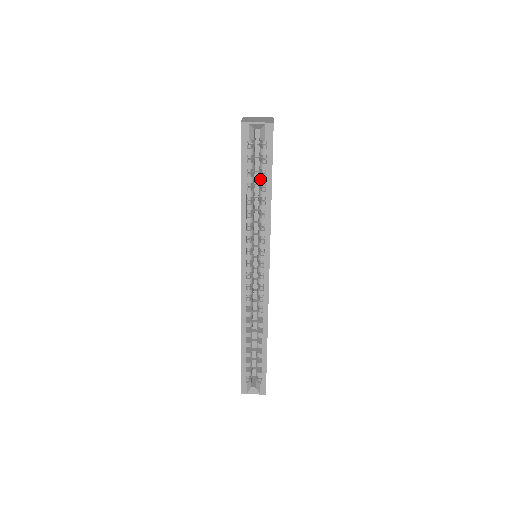
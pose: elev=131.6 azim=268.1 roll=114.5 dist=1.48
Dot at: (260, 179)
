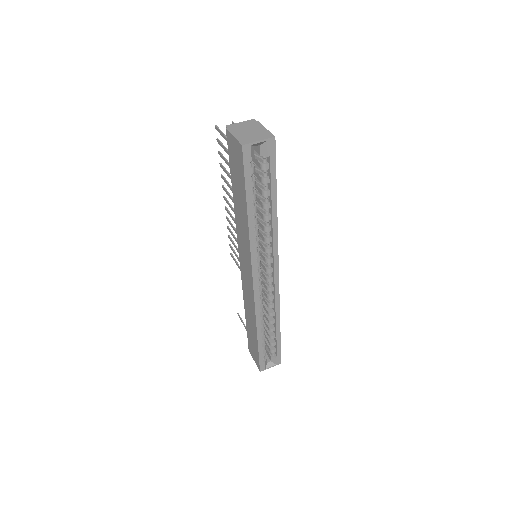
Dot at: (263, 193)
